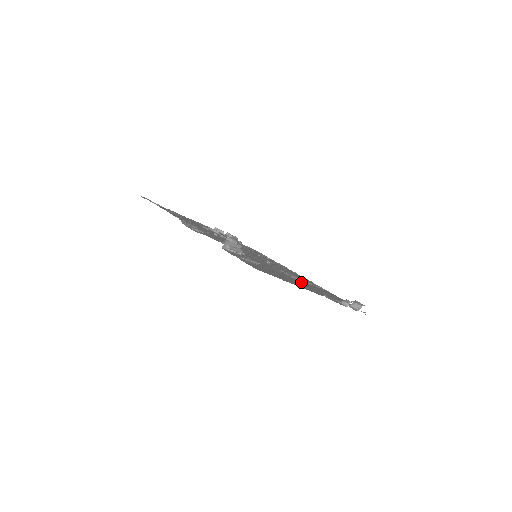
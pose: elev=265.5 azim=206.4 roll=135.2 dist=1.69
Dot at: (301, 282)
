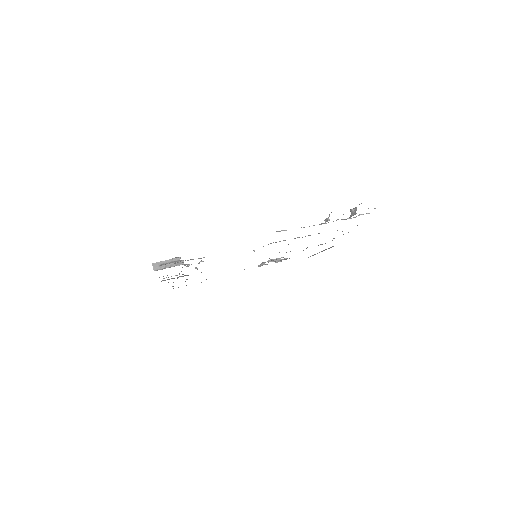
Dot at: occluded
